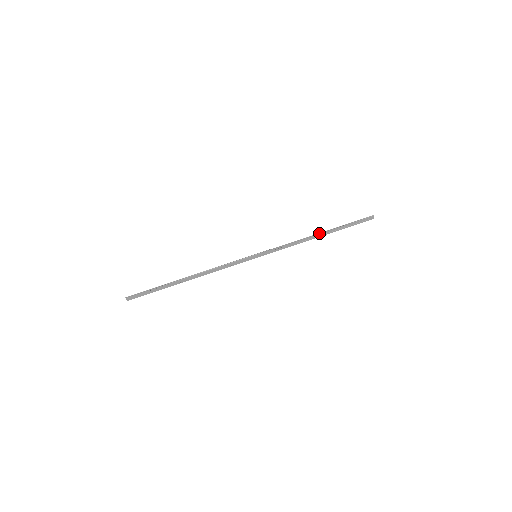
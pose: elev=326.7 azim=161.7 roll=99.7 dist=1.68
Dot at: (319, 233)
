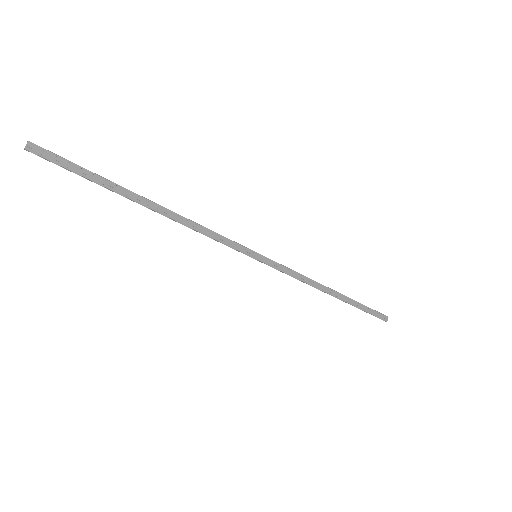
Dot at: occluded
